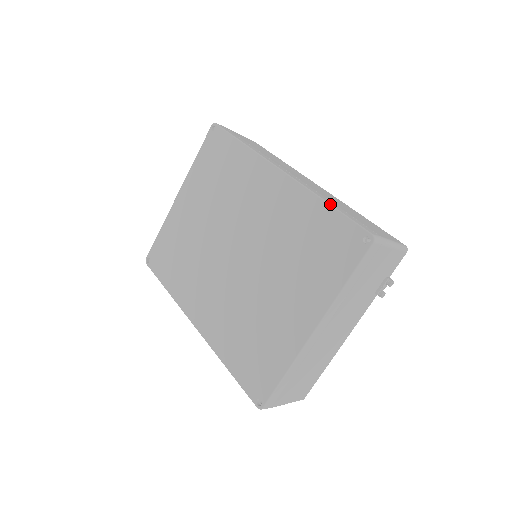
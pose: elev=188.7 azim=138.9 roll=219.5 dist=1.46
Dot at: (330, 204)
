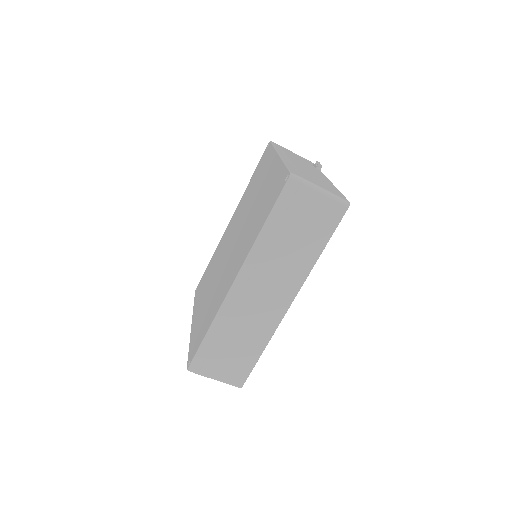
Dot at: occluded
